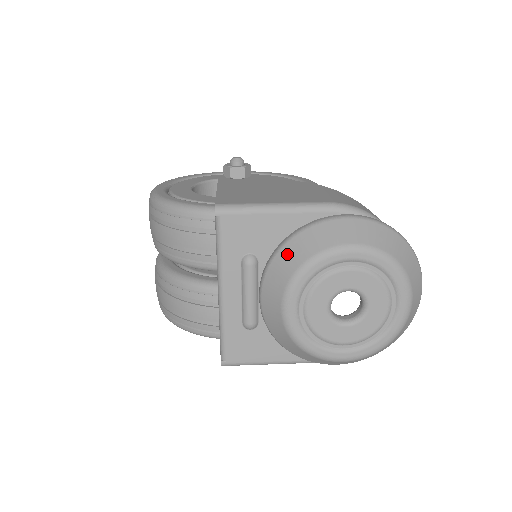
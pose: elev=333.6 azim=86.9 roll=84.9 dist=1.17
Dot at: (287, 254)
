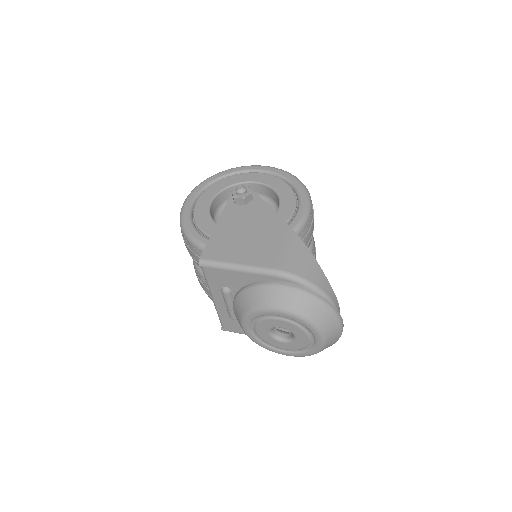
Dot at: (242, 299)
